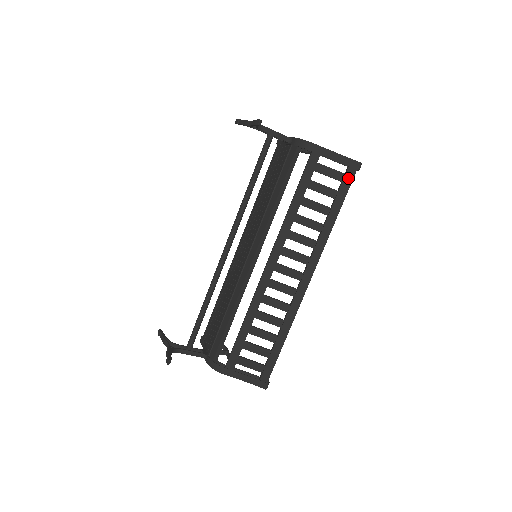
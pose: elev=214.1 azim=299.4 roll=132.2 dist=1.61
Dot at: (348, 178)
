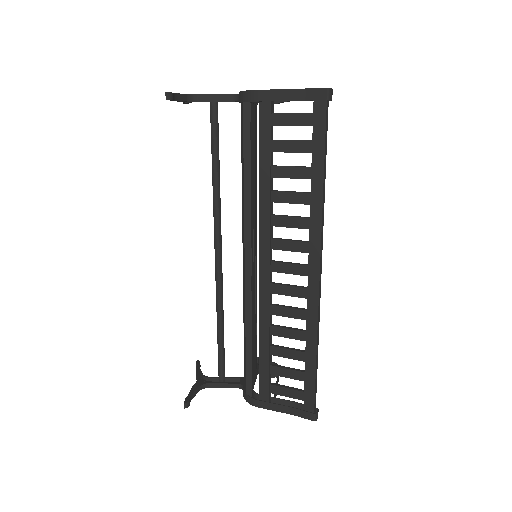
Dot at: (319, 117)
